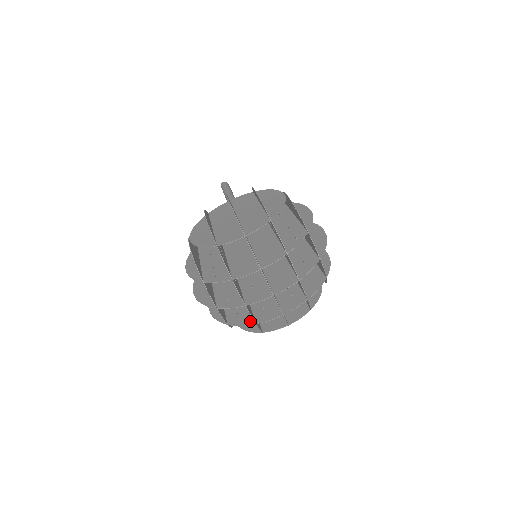
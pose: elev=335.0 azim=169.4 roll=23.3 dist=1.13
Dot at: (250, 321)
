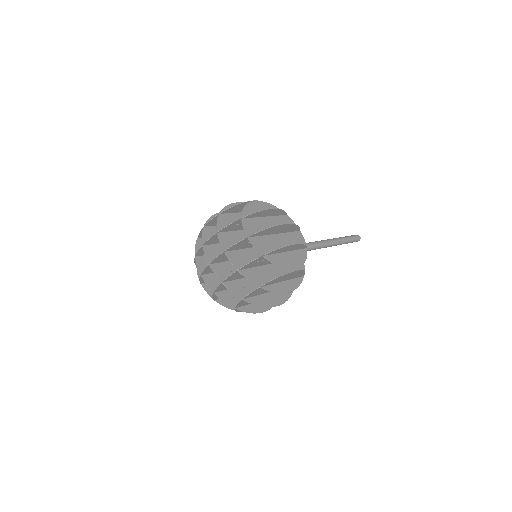
Dot at: (216, 293)
